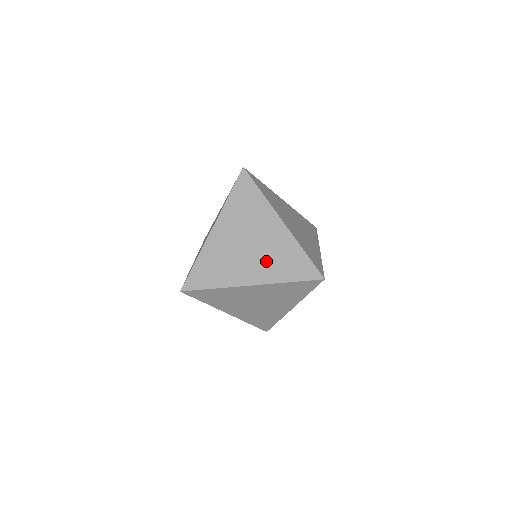
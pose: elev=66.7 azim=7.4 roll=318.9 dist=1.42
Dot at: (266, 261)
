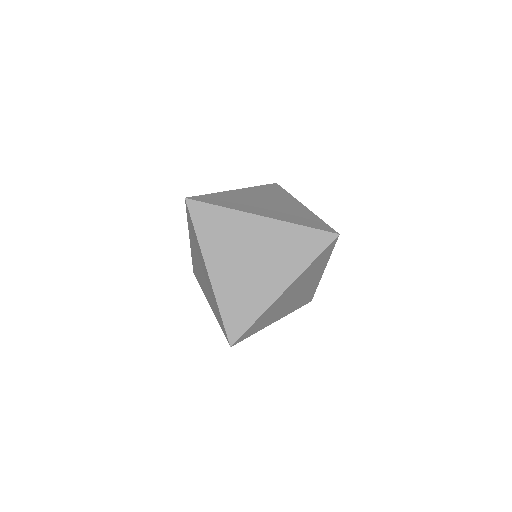
Dot at: (295, 303)
